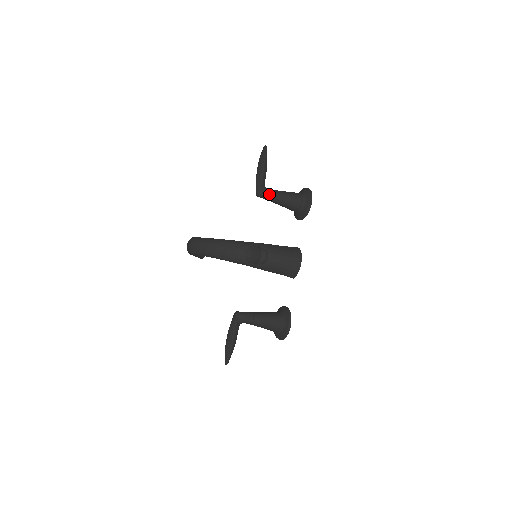
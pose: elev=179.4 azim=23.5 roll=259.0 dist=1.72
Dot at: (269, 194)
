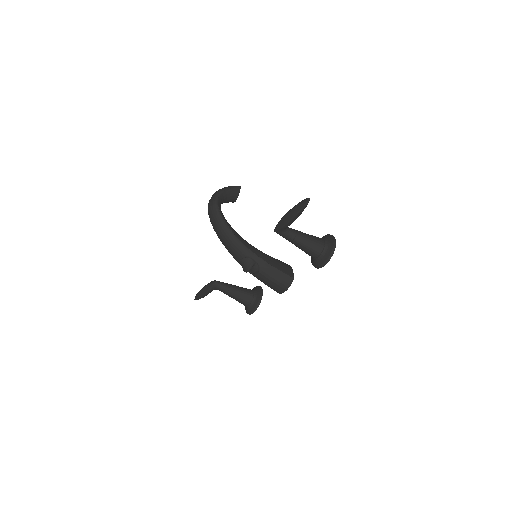
Dot at: (286, 237)
